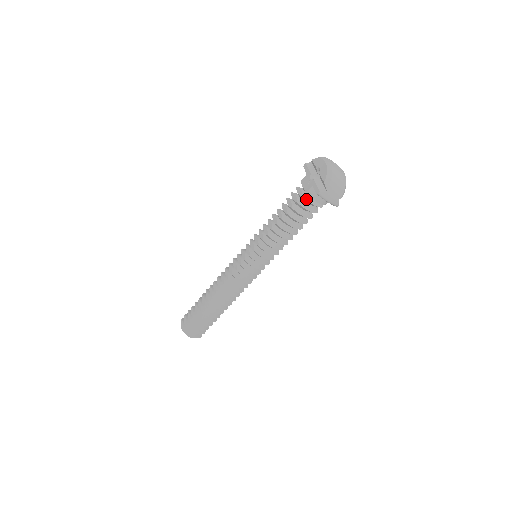
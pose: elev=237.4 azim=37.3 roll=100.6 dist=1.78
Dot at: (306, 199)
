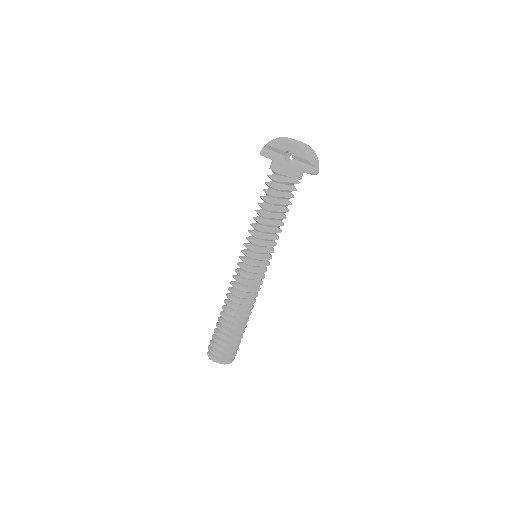
Dot at: (291, 182)
